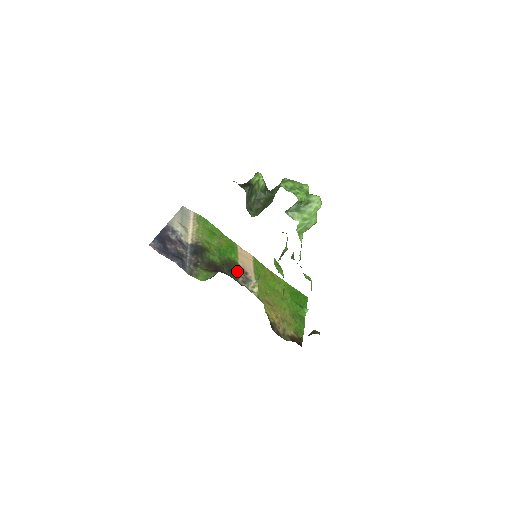
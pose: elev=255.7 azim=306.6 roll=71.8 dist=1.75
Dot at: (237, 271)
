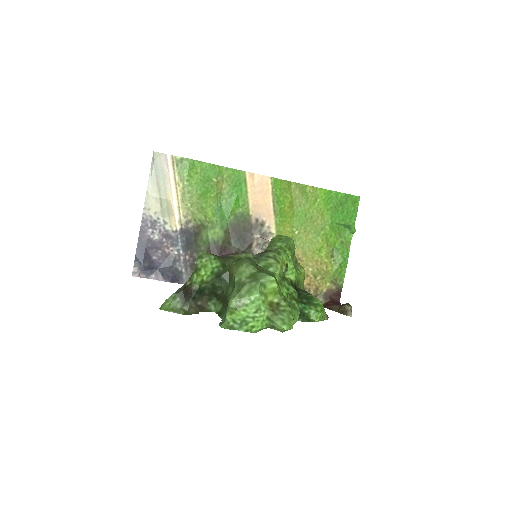
Dot at: (249, 232)
